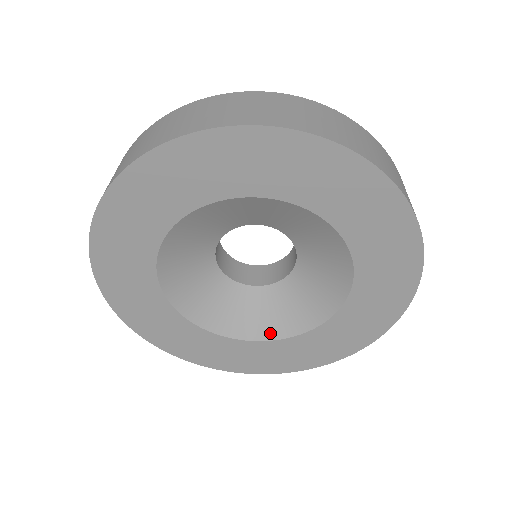
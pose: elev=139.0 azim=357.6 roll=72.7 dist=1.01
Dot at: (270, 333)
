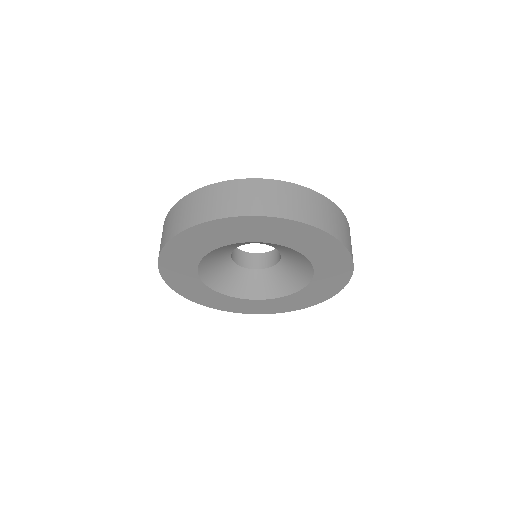
Dot at: (244, 295)
